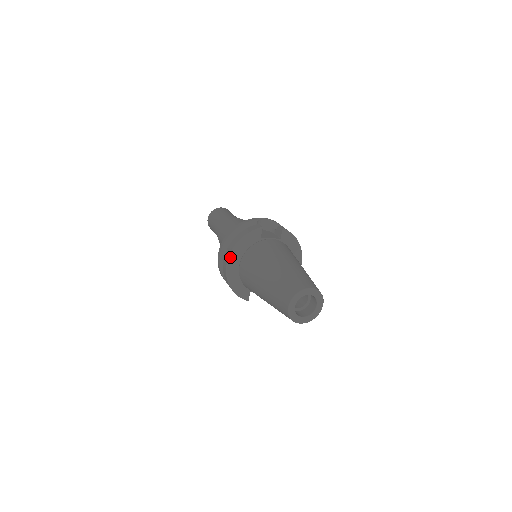
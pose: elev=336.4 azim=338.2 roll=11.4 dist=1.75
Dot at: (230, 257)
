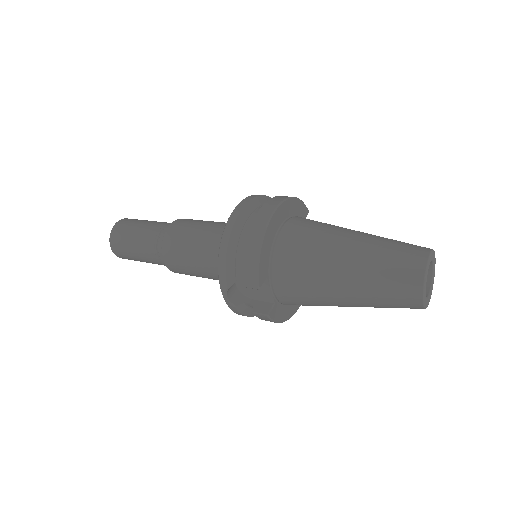
Dot at: (282, 204)
